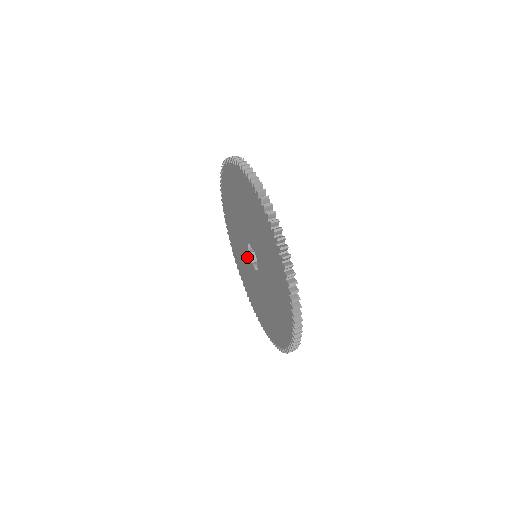
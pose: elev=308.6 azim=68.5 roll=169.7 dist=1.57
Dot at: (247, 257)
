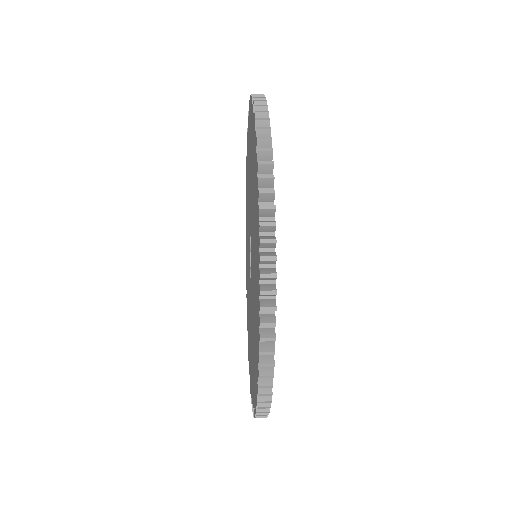
Dot at: occluded
